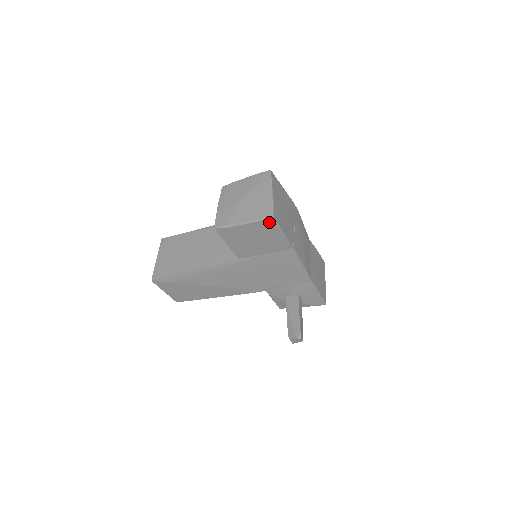
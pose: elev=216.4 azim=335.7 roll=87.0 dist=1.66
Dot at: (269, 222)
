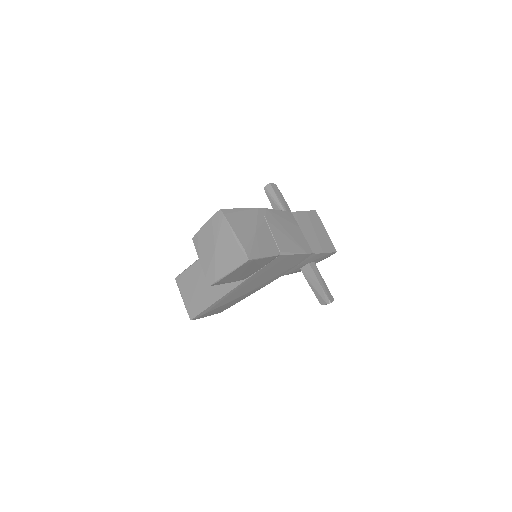
Dot at: (248, 263)
